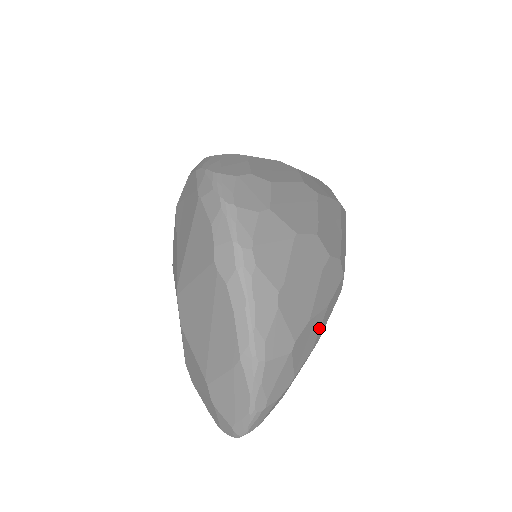
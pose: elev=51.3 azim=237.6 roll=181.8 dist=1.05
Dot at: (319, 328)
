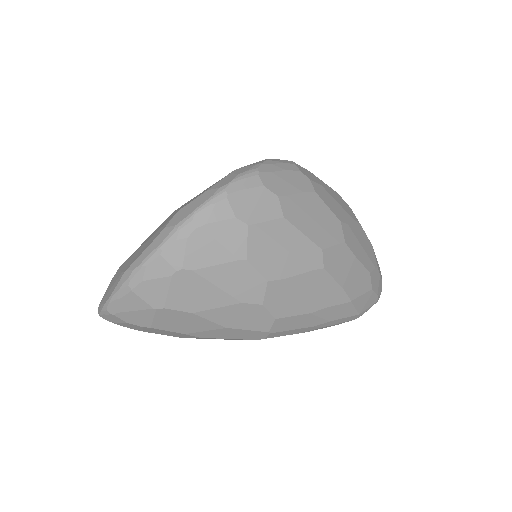
Dot at: (204, 330)
